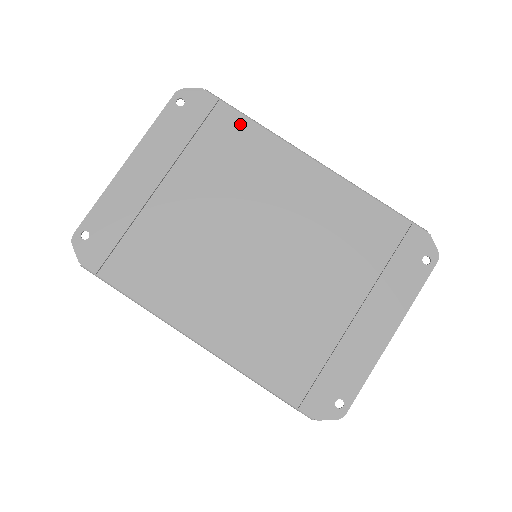
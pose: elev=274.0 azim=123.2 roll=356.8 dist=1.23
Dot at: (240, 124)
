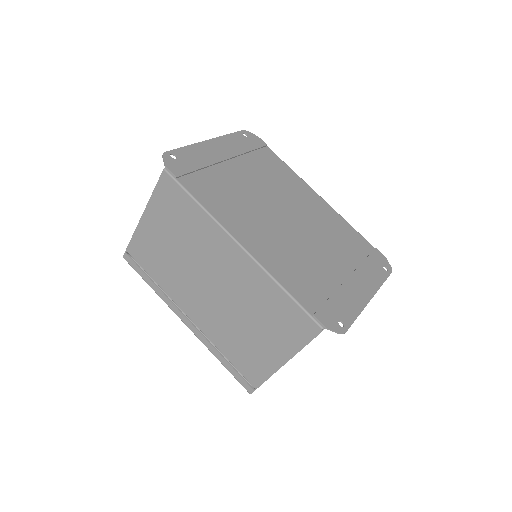
Dot at: (278, 161)
